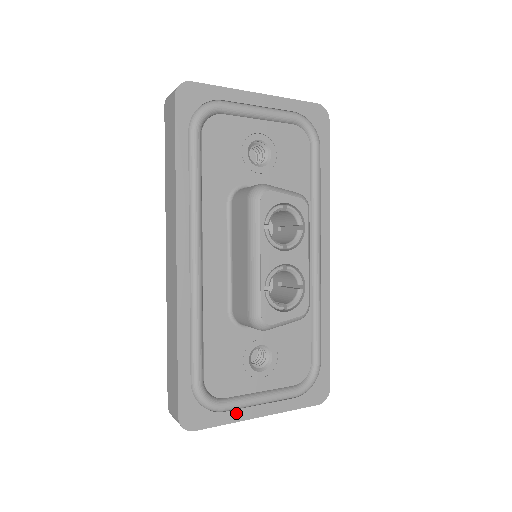
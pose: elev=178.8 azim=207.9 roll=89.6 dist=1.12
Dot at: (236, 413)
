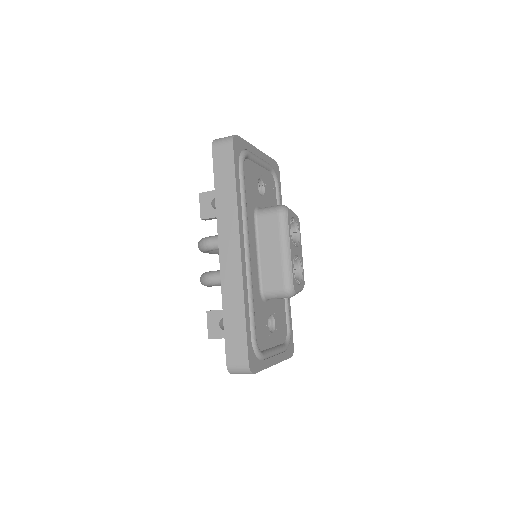
Dot at: (267, 361)
